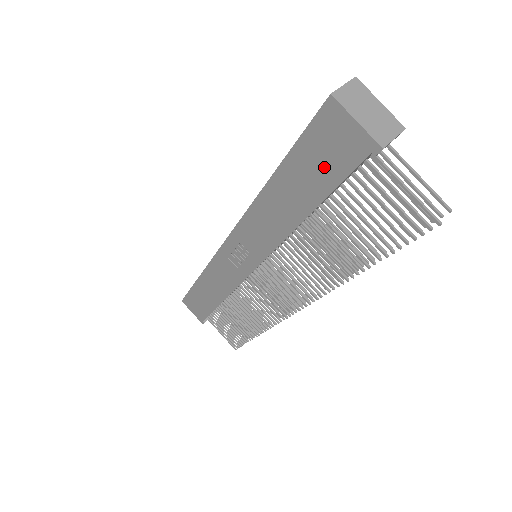
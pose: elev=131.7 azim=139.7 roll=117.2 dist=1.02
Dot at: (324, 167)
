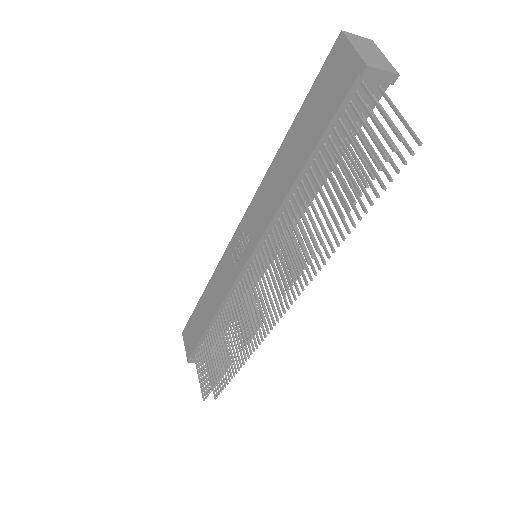
Dot at: (323, 107)
